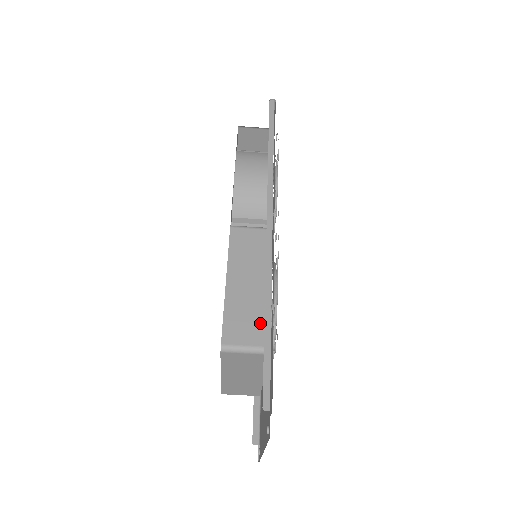
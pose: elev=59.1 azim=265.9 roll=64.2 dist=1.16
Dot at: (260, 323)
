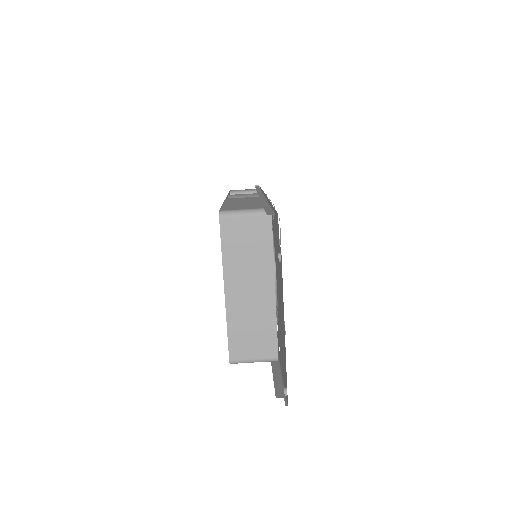
Dot at: (258, 206)
